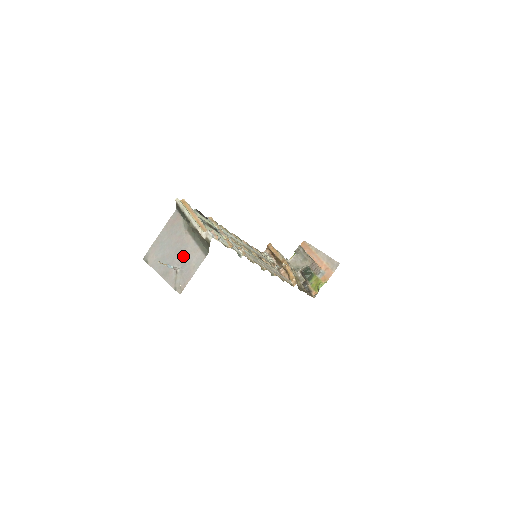
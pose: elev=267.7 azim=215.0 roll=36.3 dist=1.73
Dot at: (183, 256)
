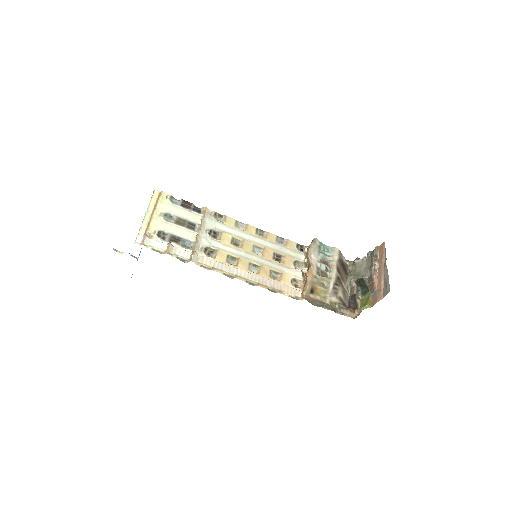
Dot at: occluded
